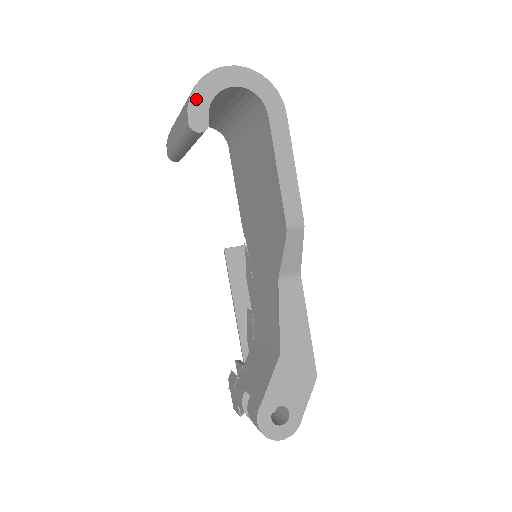
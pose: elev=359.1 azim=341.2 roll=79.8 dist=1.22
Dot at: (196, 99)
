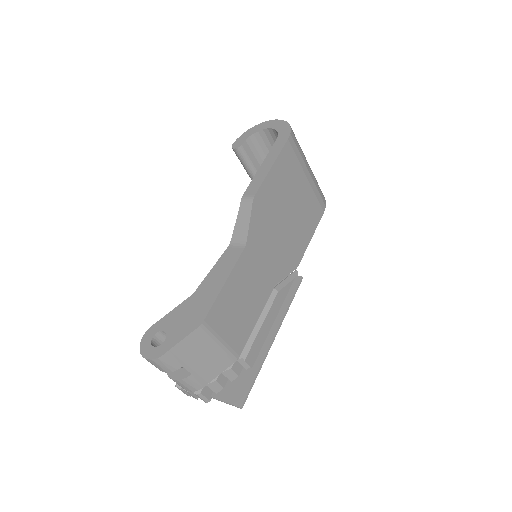
Dot at: (244, 135)
